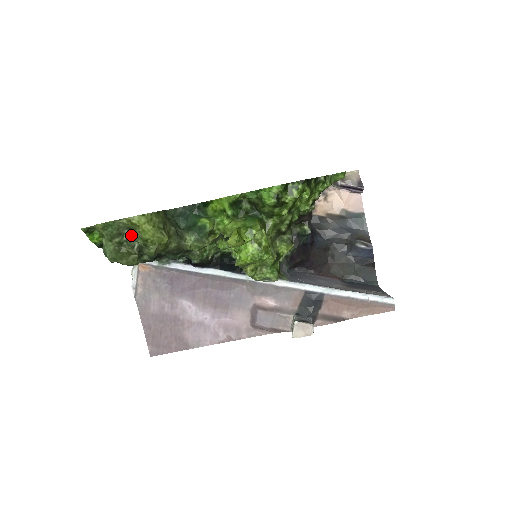
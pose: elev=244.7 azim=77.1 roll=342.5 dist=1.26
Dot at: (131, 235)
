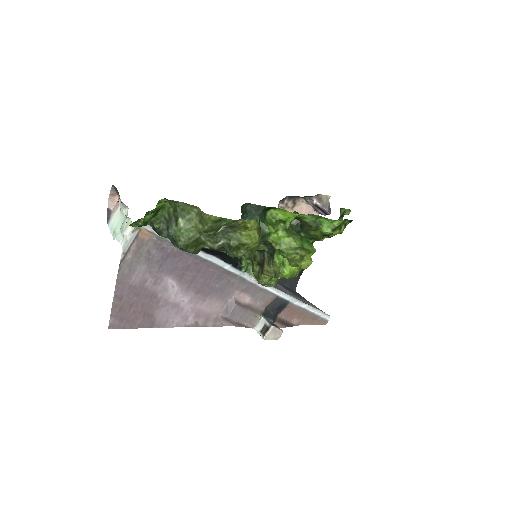
Dot at: (227, 232)
